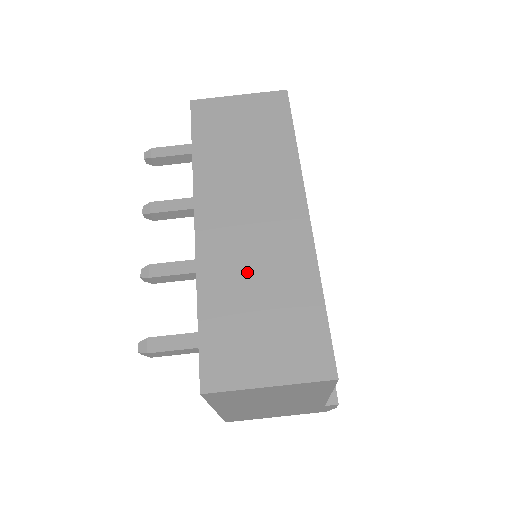
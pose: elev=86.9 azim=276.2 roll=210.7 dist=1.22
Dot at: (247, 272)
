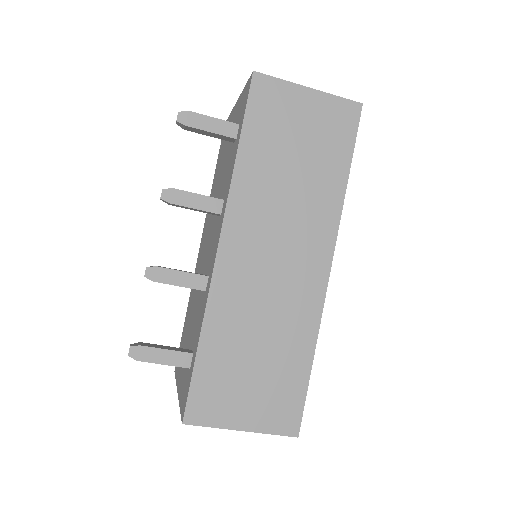
Dot at: (254, 319)
